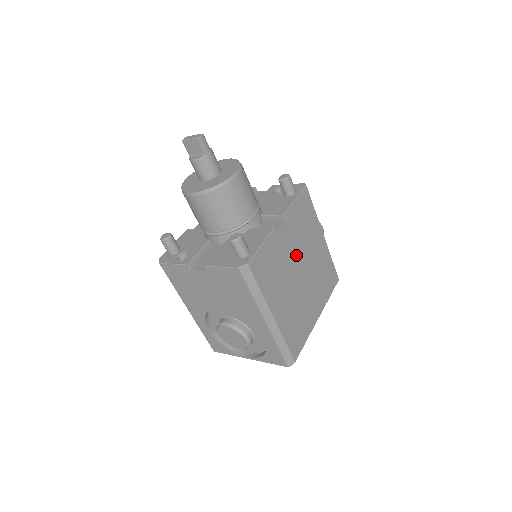
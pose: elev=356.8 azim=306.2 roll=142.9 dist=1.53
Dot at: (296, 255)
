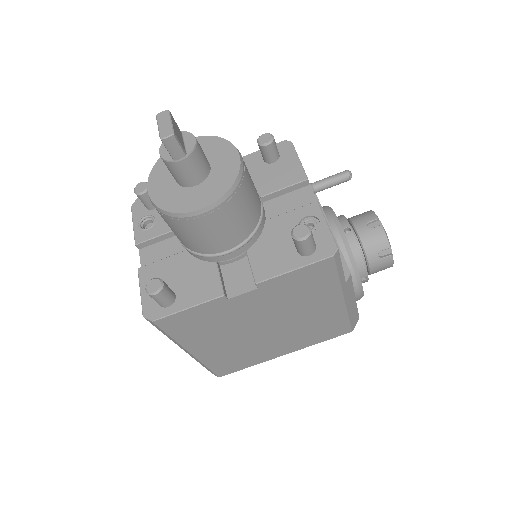
Dot at: (265, 315)
